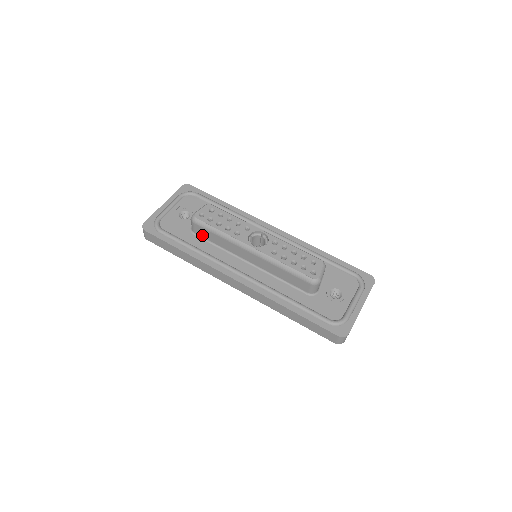
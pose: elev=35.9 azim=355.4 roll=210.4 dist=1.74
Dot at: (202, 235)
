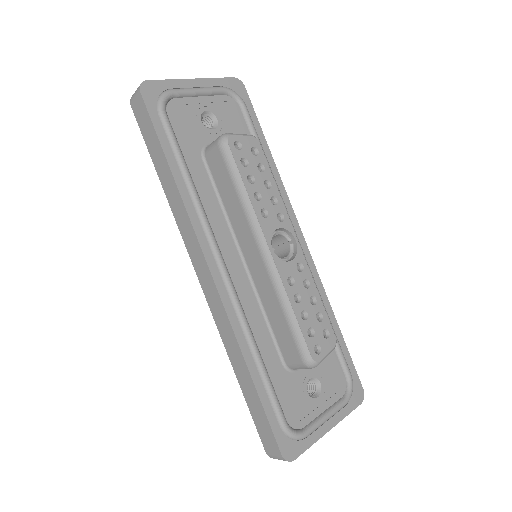
Dot at: (213, 170)
